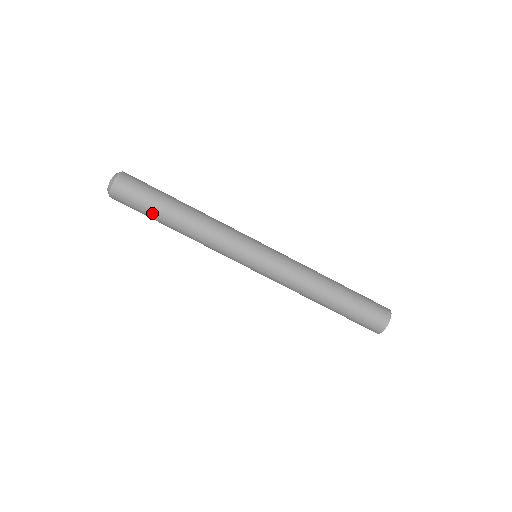
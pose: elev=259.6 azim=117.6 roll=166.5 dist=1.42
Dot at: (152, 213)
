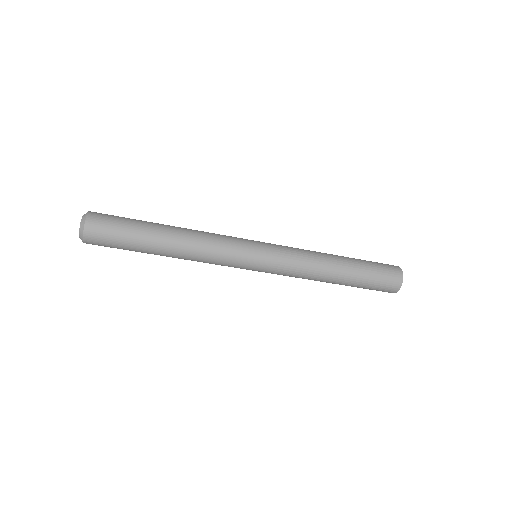
Dot at: (137, 244)
